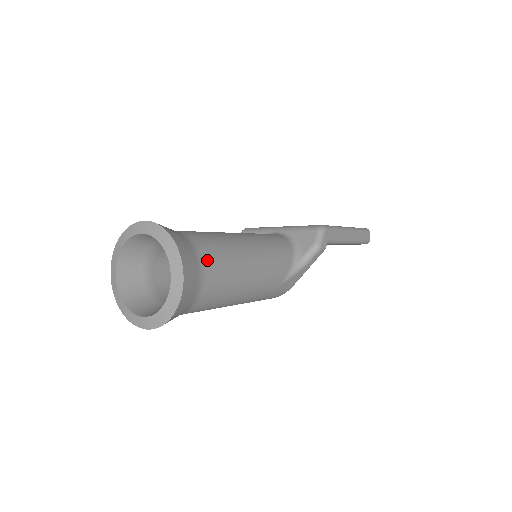
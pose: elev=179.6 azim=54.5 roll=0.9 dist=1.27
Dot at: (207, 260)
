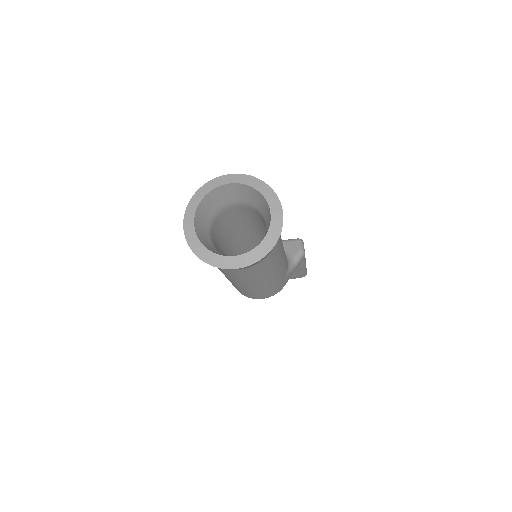
Dot at: occluded
